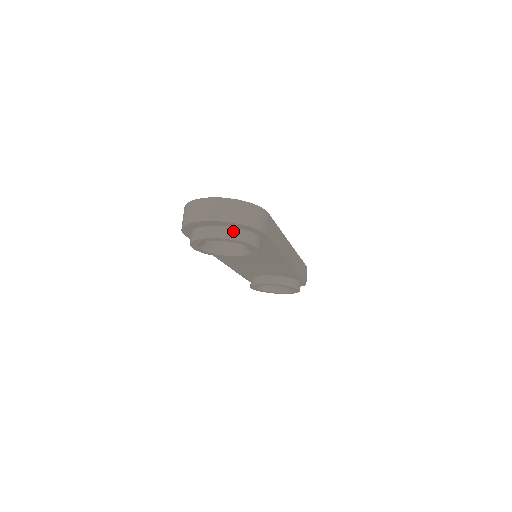
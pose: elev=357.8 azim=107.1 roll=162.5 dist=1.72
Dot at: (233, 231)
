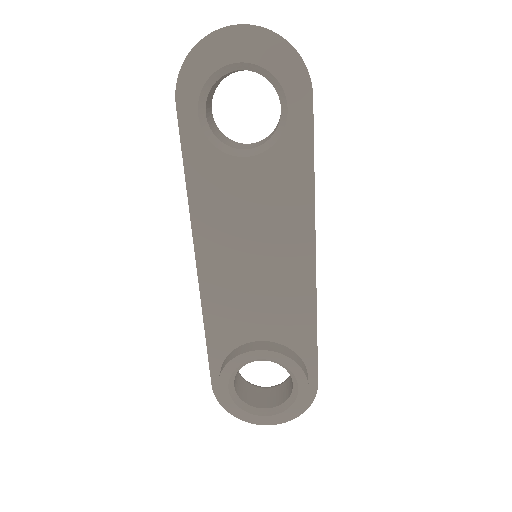
Dot at: occluded
